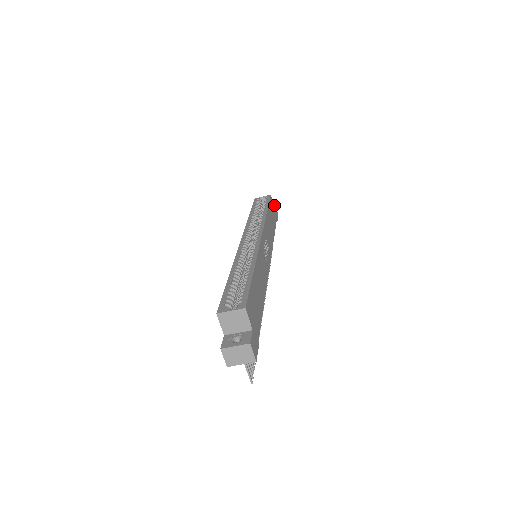
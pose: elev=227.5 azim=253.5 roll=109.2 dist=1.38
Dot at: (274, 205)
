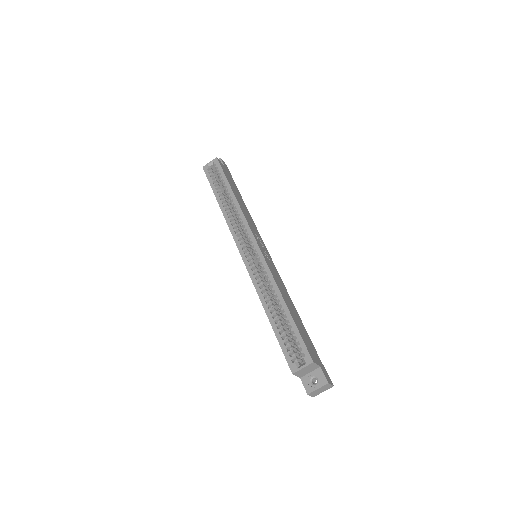
Dot at: (220, 160)
